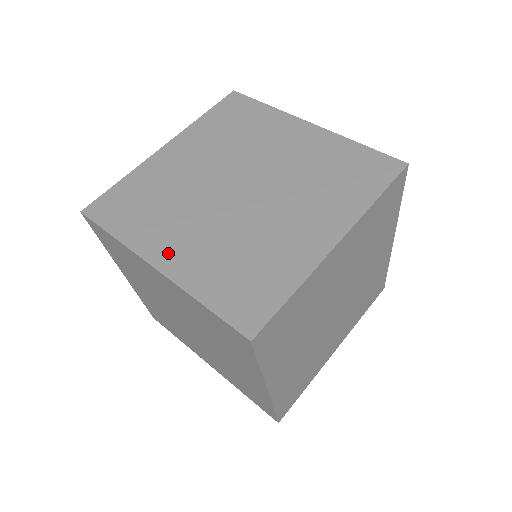
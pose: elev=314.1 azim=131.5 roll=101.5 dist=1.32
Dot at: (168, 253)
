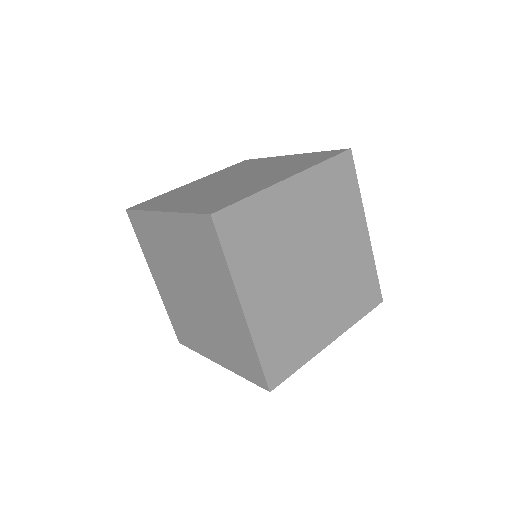
Dot at: (173, 206)
